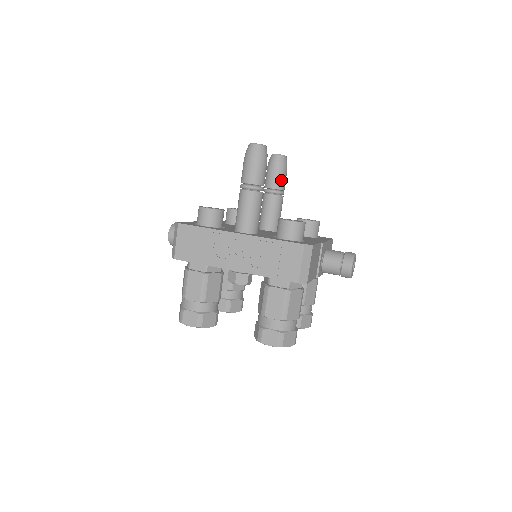
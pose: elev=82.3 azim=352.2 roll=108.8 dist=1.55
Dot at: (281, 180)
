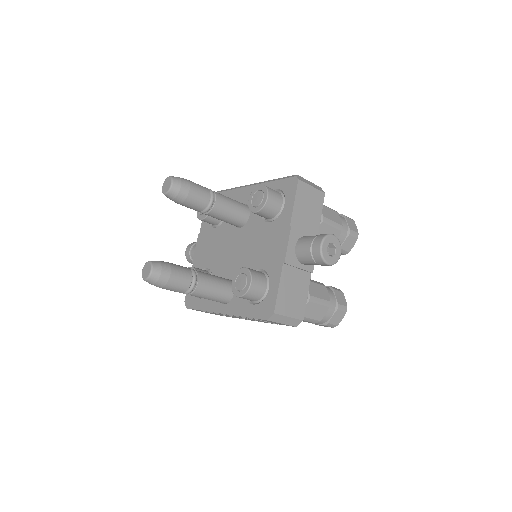
Dot at: (196, 203)
